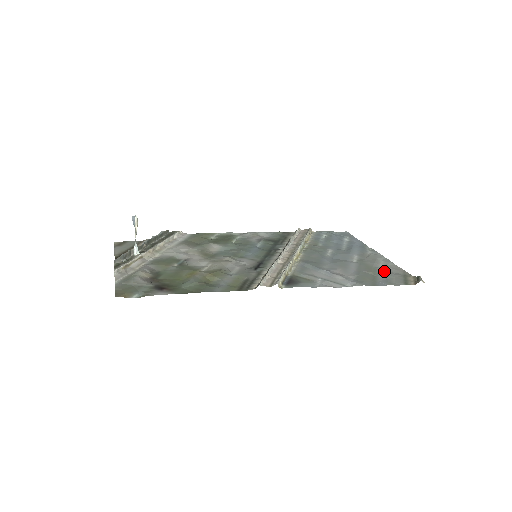
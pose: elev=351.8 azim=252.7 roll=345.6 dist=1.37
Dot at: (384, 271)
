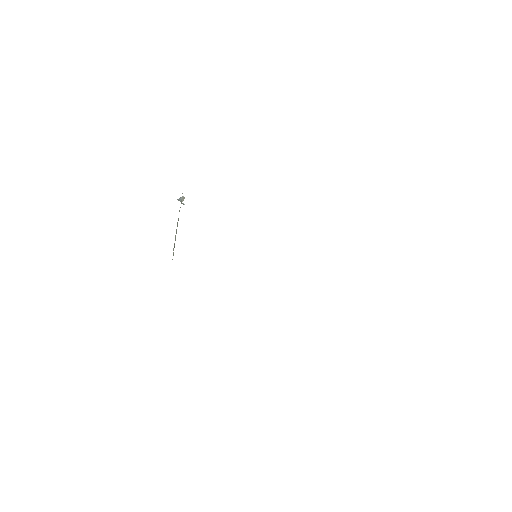
Dot at: occluded
